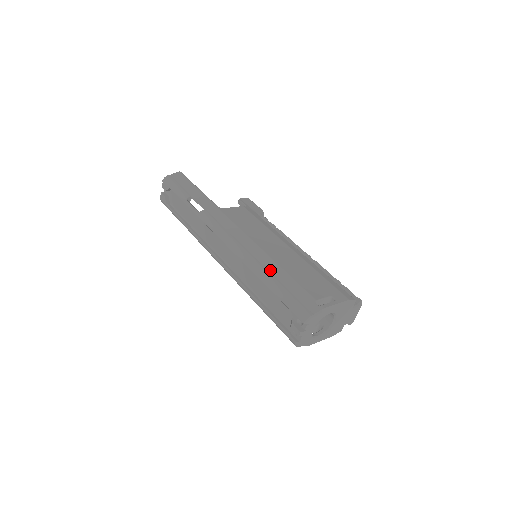
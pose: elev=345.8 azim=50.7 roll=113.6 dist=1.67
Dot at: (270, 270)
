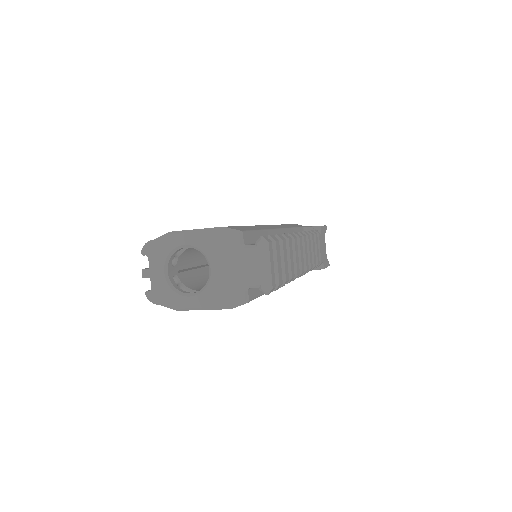
Dot at: occluded
